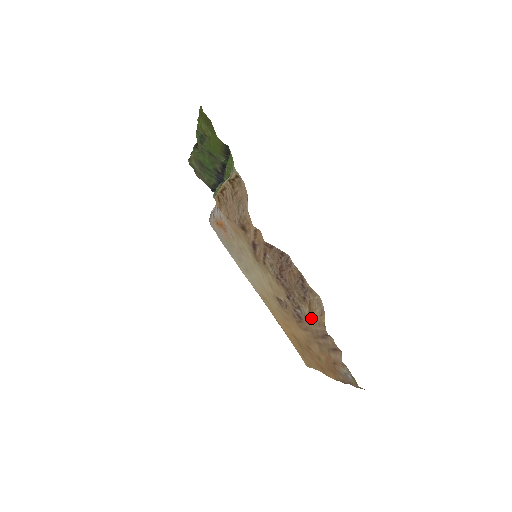
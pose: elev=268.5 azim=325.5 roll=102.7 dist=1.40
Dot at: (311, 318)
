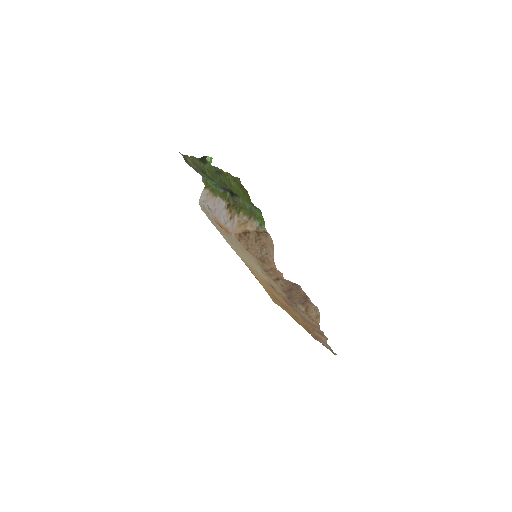
Dot at: (306, 314)
